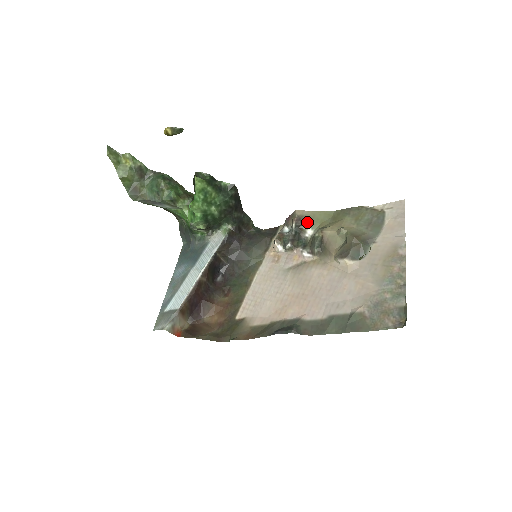
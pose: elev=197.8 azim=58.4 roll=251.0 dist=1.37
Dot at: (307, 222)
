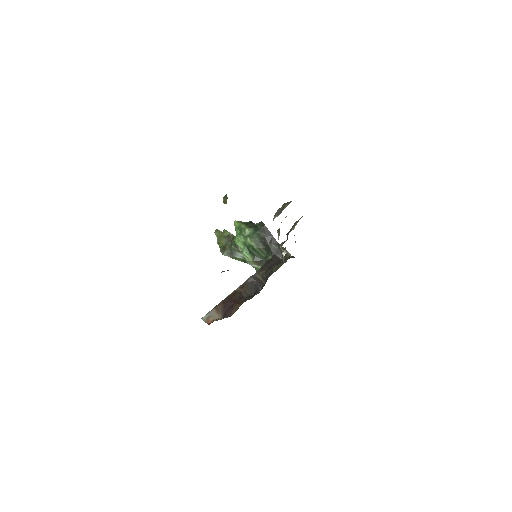
Dot at: occluded
